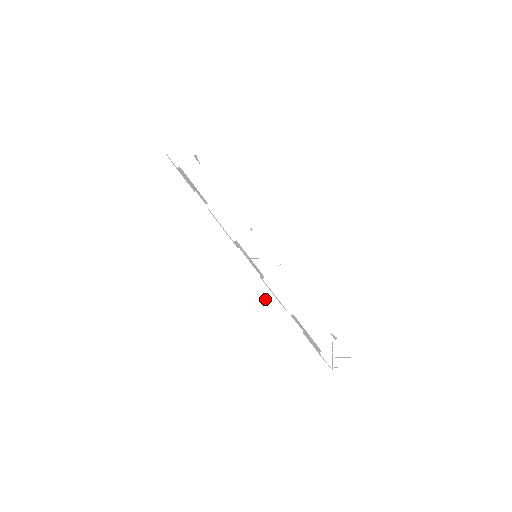
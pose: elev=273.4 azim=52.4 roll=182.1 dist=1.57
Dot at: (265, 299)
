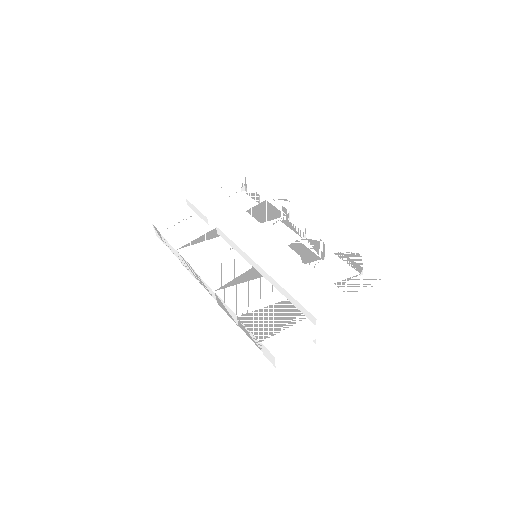
Dot at: occluded
